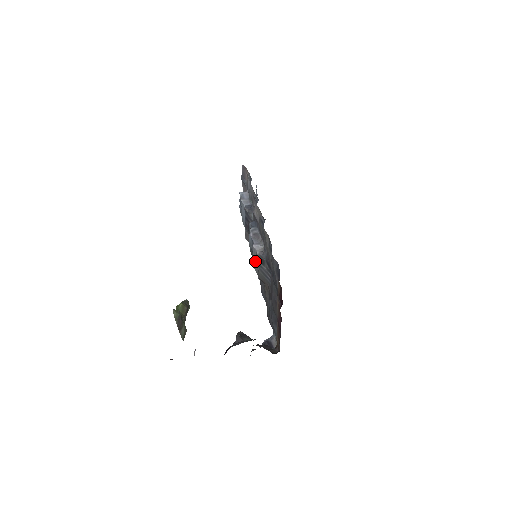
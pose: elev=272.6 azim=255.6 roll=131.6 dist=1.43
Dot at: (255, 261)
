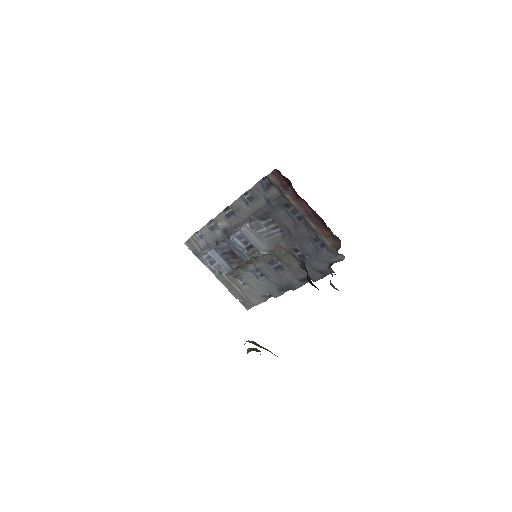
Dot at: (255, 241)
